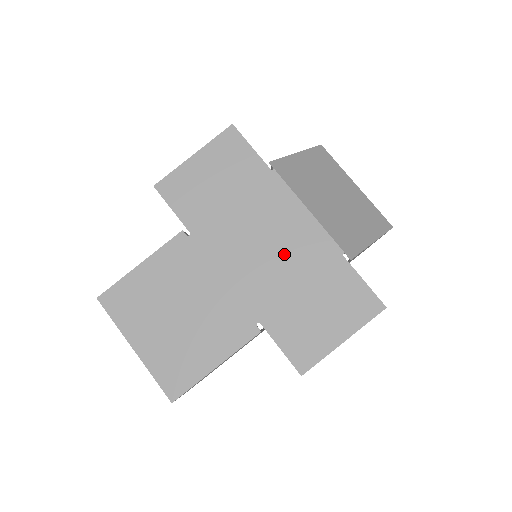
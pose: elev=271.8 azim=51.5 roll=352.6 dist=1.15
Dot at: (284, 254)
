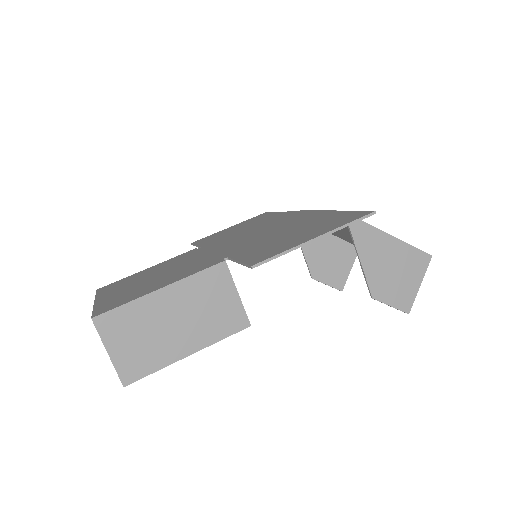
Dot at: (276, 228)
